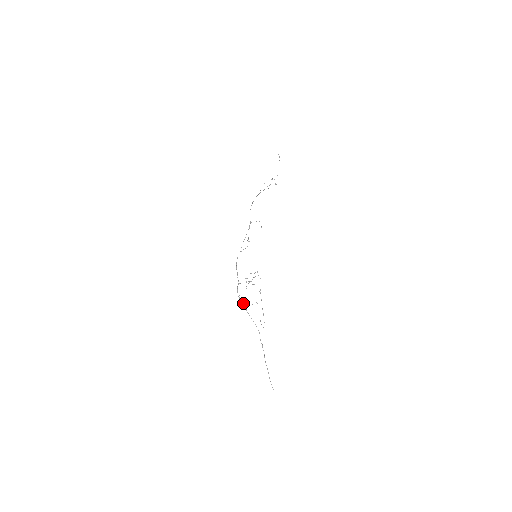
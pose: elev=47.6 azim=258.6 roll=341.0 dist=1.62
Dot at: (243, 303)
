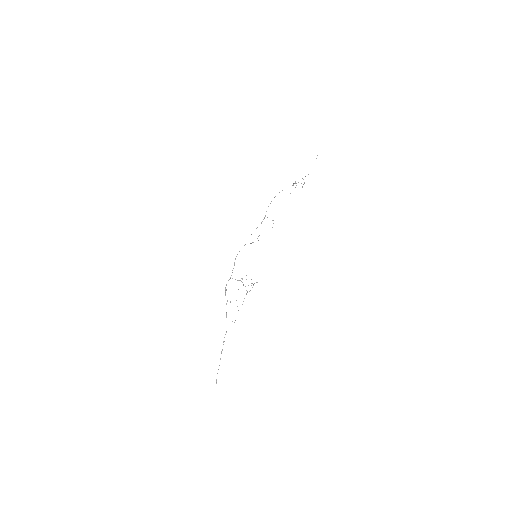
Dot at: occluded
